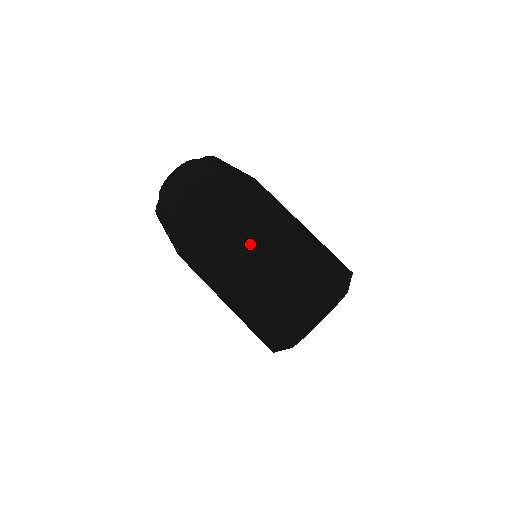
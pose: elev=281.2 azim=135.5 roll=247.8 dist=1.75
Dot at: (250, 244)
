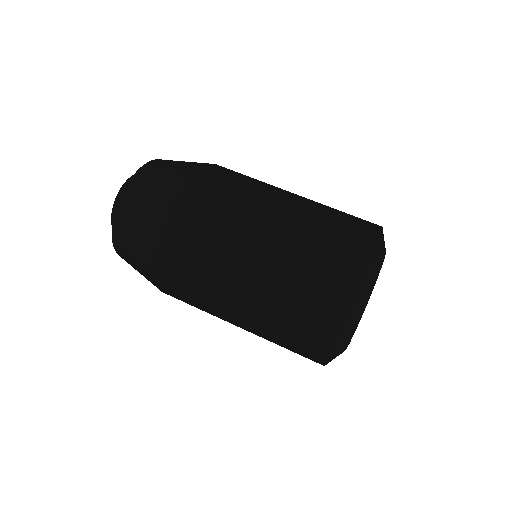
Dot at: (262, 198)
